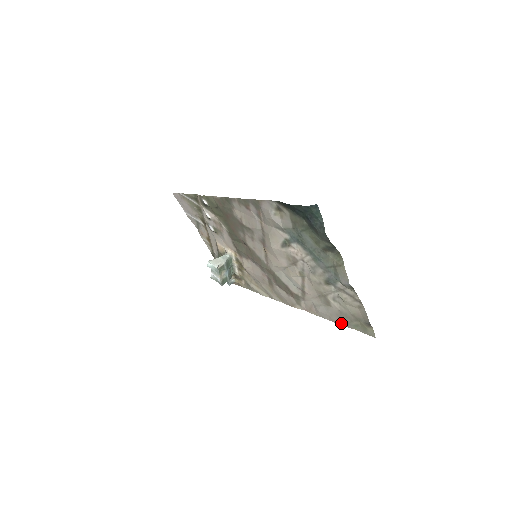
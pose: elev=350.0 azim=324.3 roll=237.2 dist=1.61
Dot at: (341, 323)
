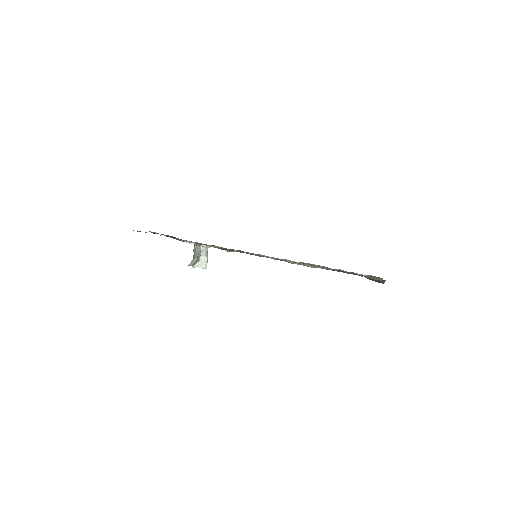
Dot at: occluded
